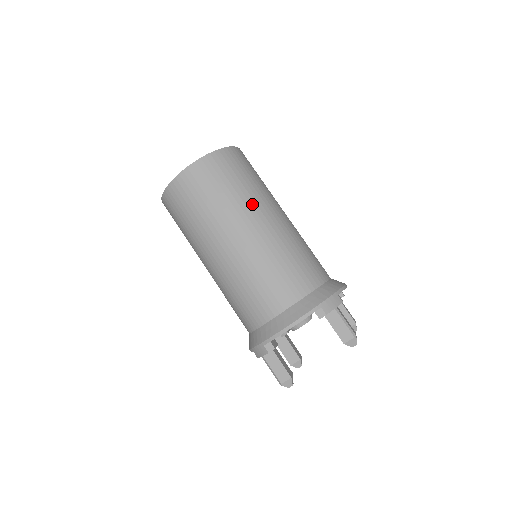
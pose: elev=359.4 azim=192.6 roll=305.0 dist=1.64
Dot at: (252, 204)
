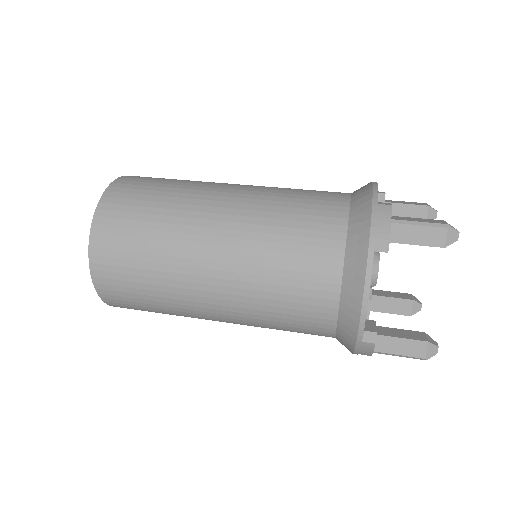
Dot at: (188, 216)
